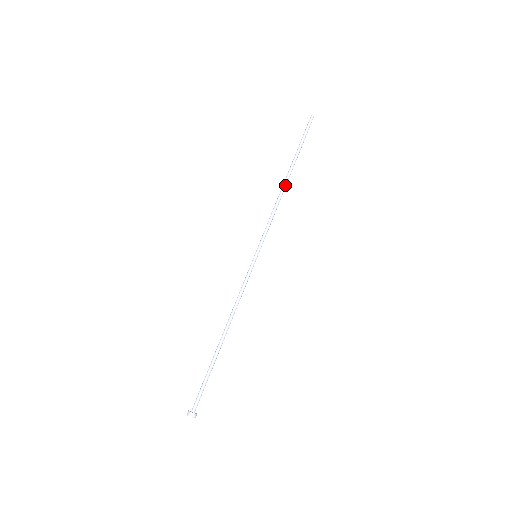
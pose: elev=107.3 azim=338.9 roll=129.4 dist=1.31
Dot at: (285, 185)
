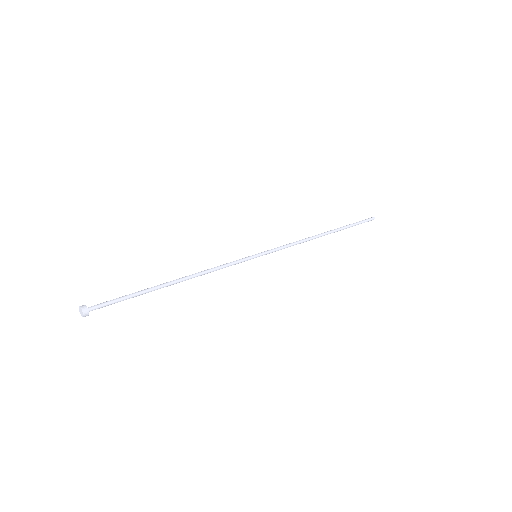
Dot at: (319, 235)
